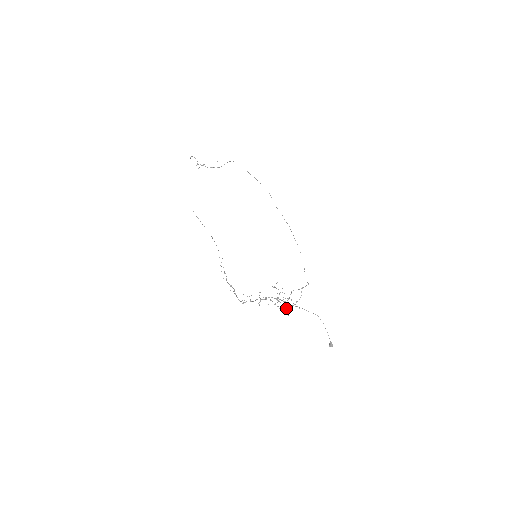
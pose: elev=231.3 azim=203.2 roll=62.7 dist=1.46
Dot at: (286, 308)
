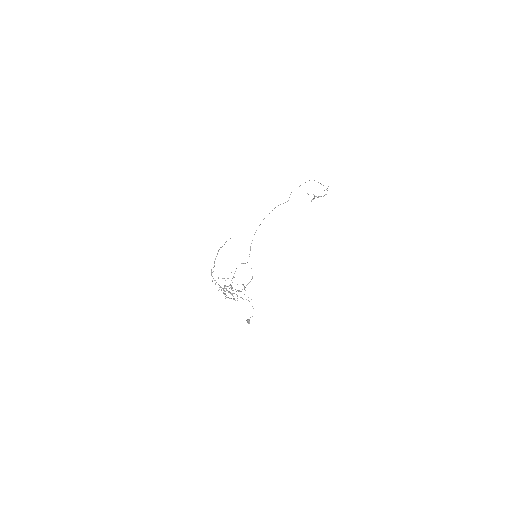
Dot at: occluded
